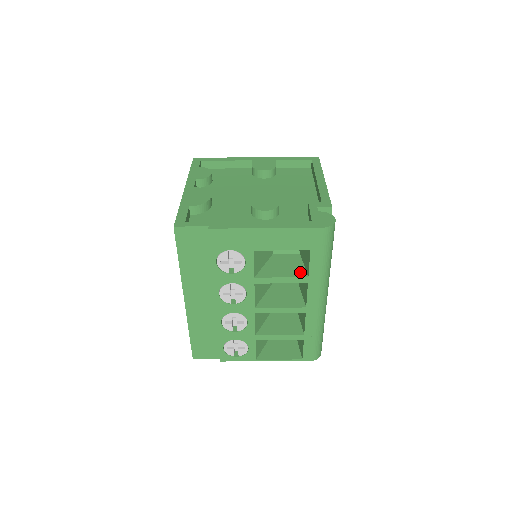
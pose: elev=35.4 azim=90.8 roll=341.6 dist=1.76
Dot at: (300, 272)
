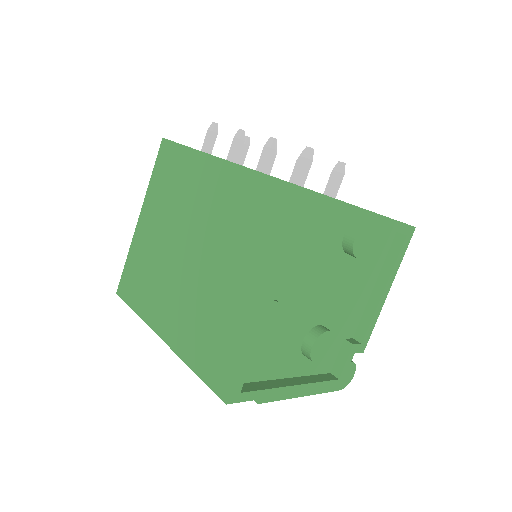
Dot at: occluded
